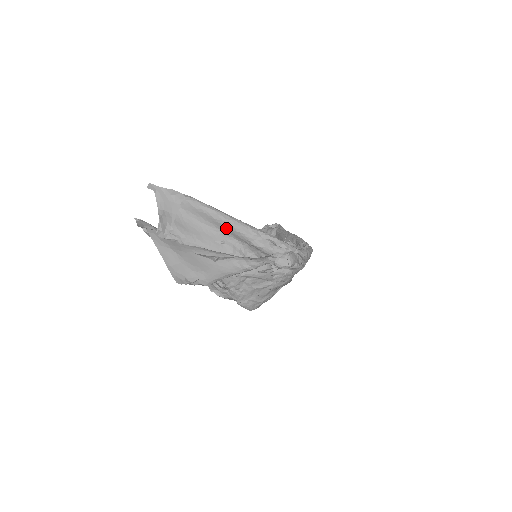
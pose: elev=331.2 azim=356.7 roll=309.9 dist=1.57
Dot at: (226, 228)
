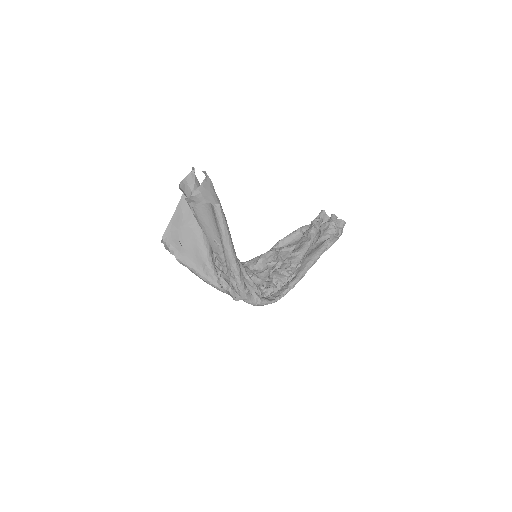
Dot at: (222, 245)
